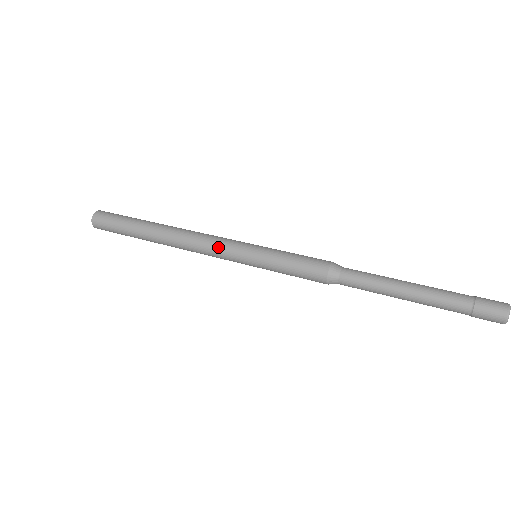
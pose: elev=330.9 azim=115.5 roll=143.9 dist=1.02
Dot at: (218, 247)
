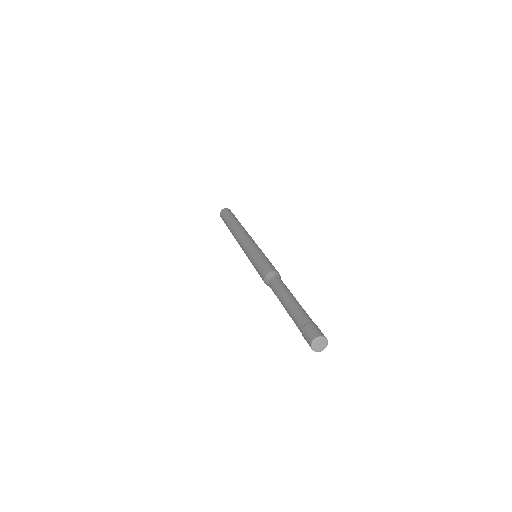
Dot at: (248, 240)
